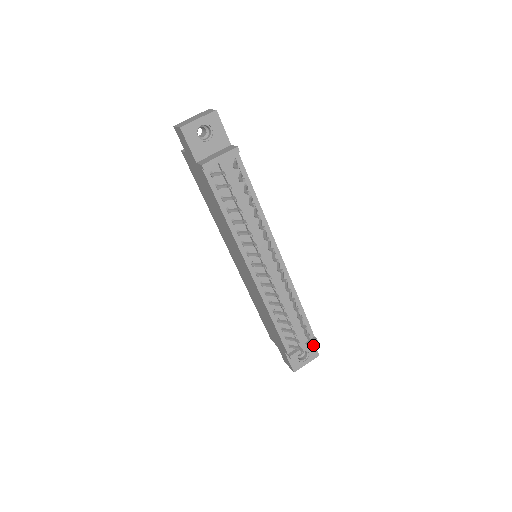
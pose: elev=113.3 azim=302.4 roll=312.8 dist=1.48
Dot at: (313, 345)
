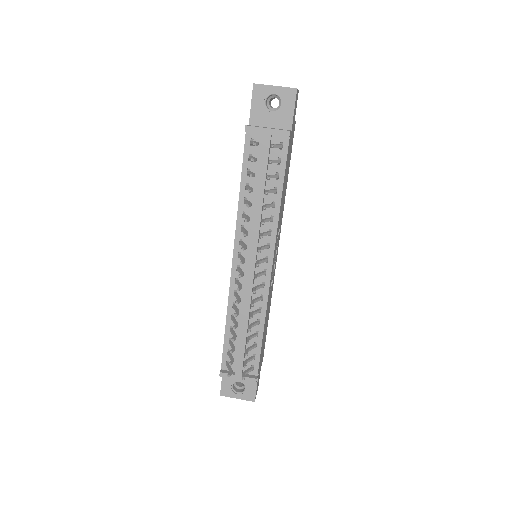
Dot at: (243, 377)
